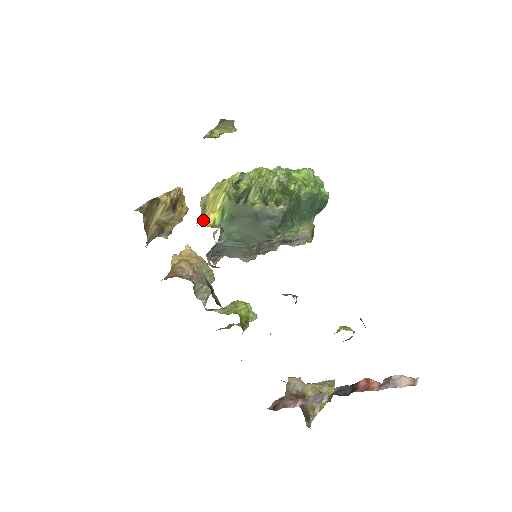
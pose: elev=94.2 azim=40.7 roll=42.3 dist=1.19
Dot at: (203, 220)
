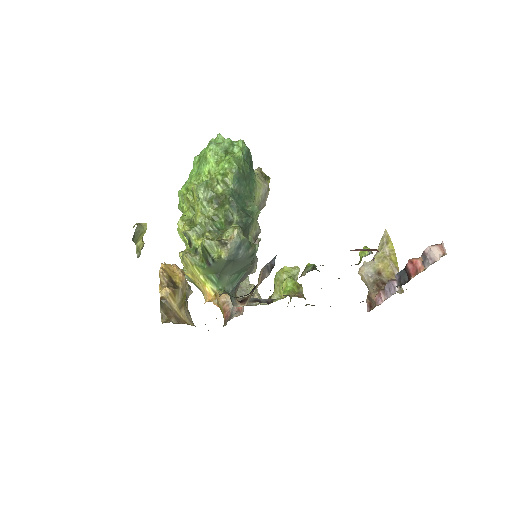
Dot at: (206, 296)
